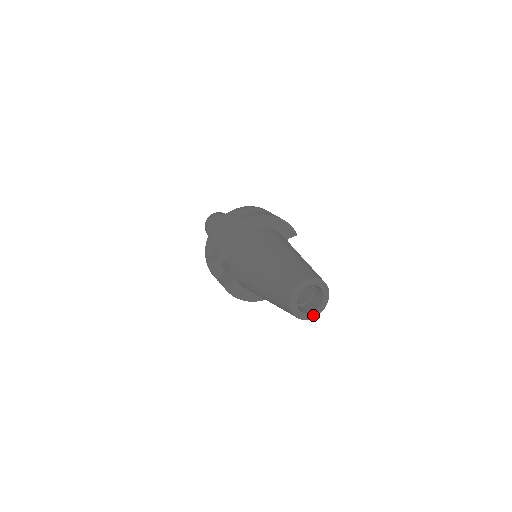
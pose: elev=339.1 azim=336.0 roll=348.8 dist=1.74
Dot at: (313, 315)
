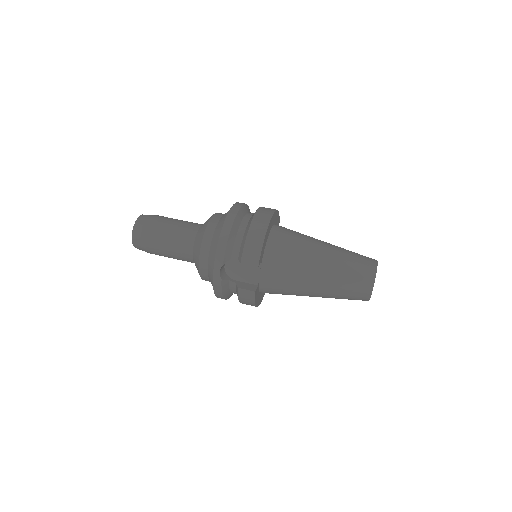
Dot at: occluded
